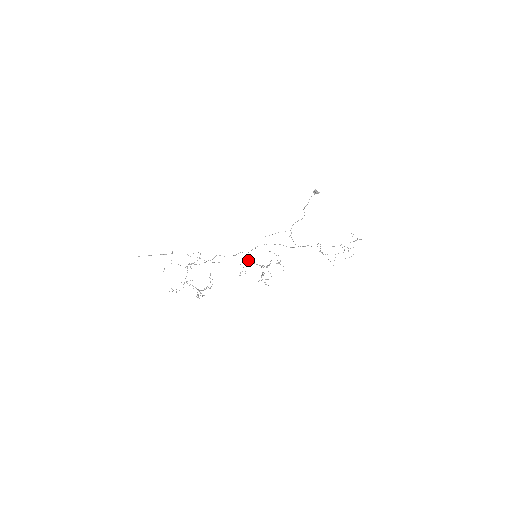
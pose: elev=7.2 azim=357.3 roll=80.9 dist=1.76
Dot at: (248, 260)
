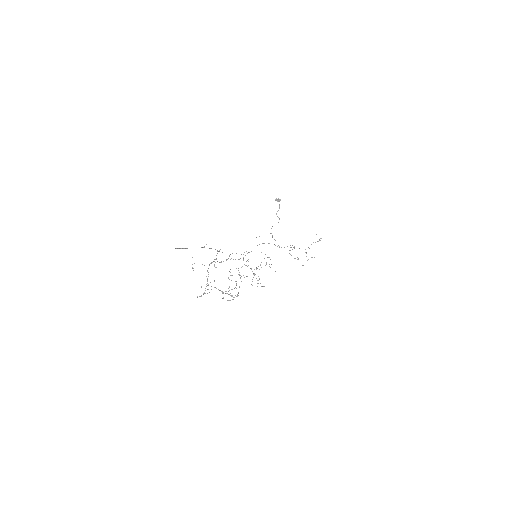
Dot at: occluded
